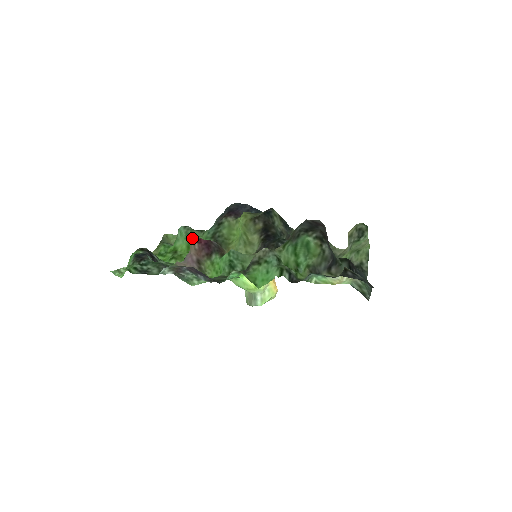
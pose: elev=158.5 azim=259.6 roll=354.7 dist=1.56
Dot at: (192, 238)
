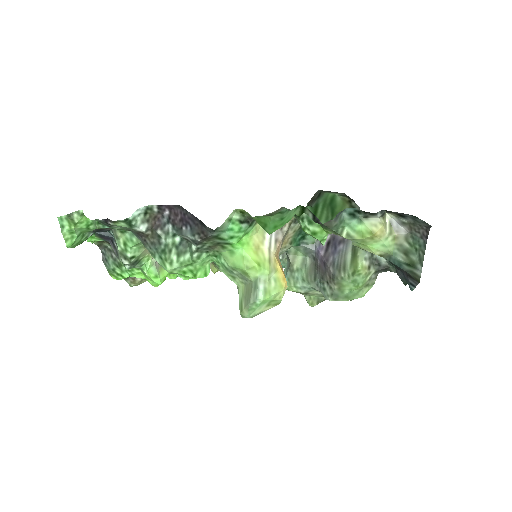
Dot at: occluded
